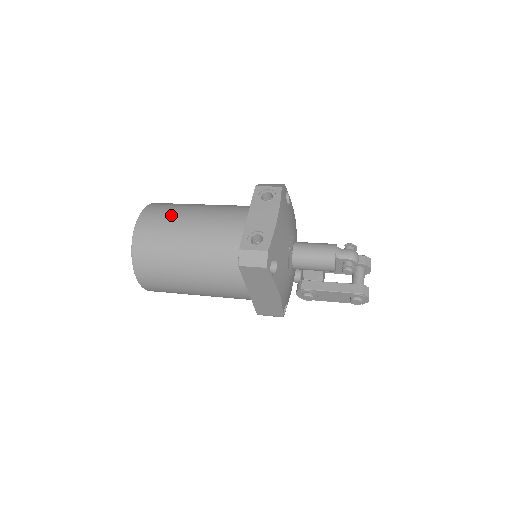
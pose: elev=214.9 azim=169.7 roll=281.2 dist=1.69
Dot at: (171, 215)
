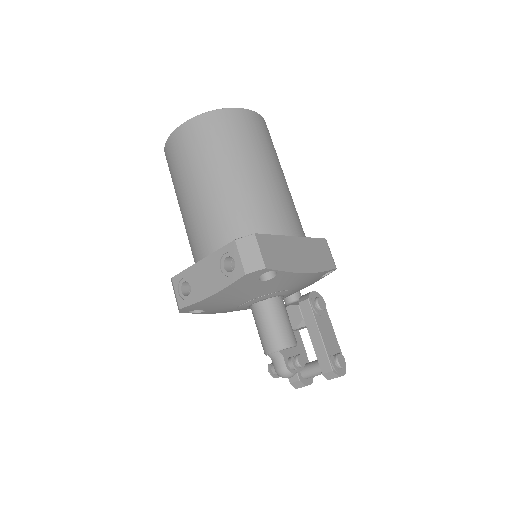
Dot at: (191, 161)
